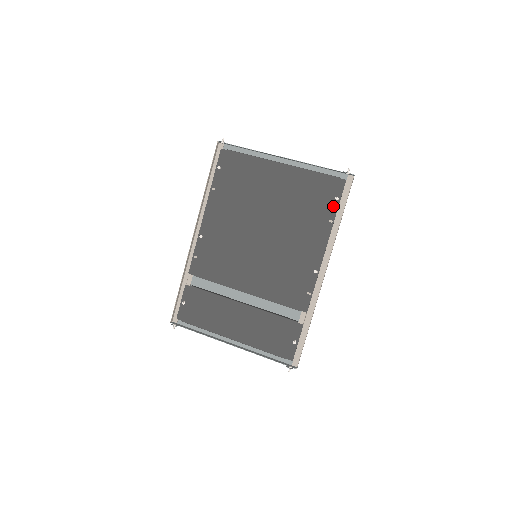
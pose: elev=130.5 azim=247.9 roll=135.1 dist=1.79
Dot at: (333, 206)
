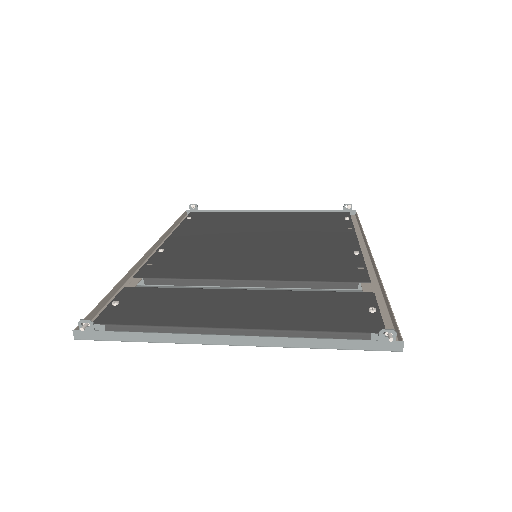
Dot at: (346, 222)
